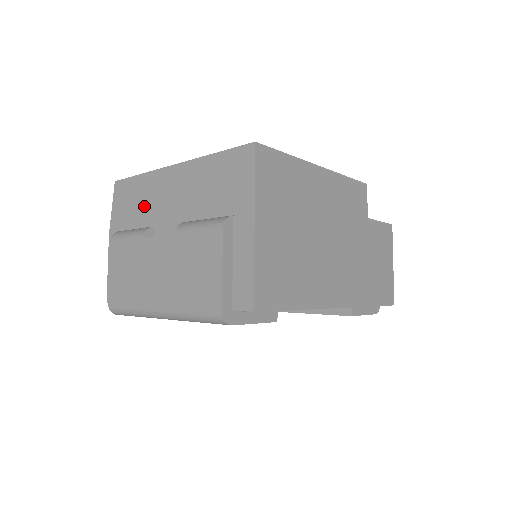
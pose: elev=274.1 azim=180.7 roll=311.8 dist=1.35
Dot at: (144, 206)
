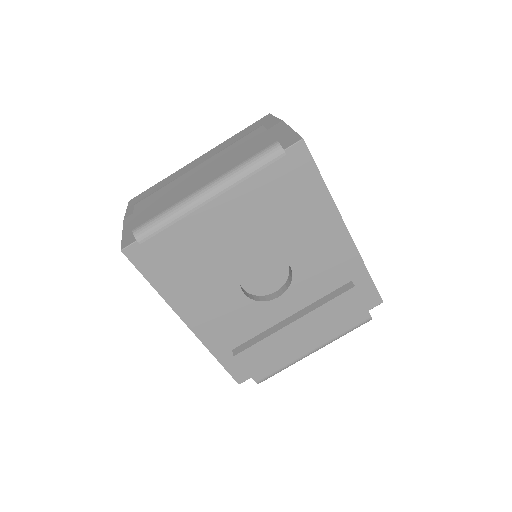
Dot at: occluded
